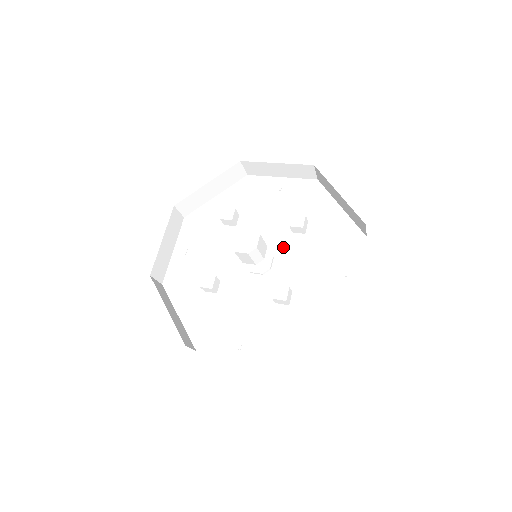
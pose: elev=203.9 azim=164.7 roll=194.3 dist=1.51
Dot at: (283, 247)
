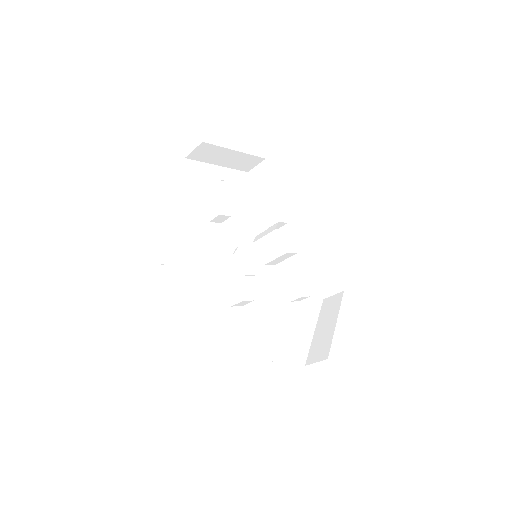
Dot at: (265, 283)
